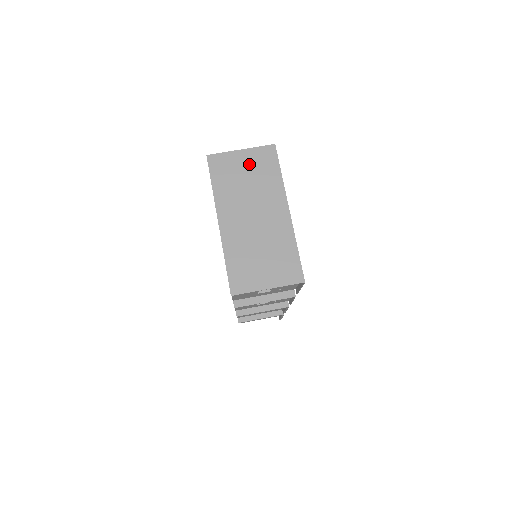
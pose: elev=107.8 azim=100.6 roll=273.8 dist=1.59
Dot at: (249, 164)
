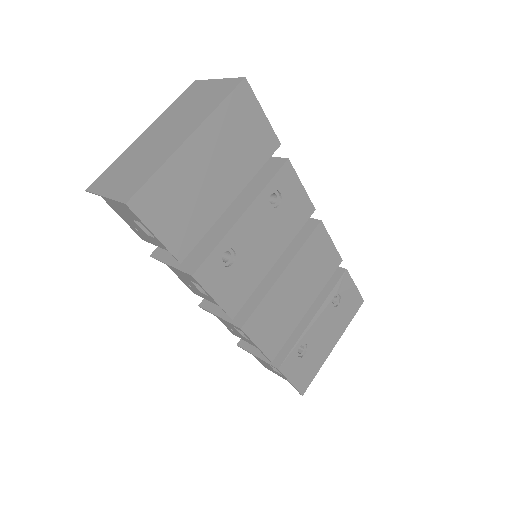
Dot at: (210, 91)
